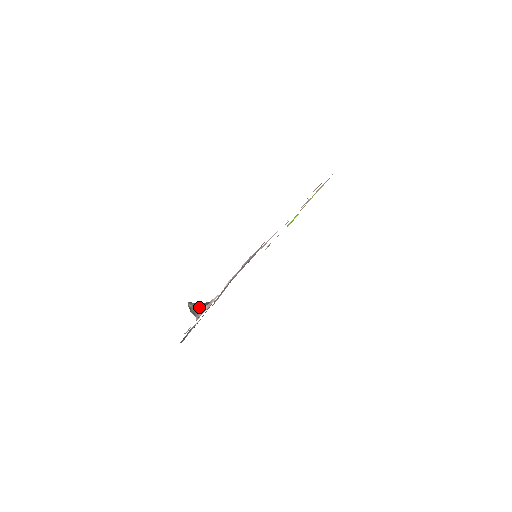
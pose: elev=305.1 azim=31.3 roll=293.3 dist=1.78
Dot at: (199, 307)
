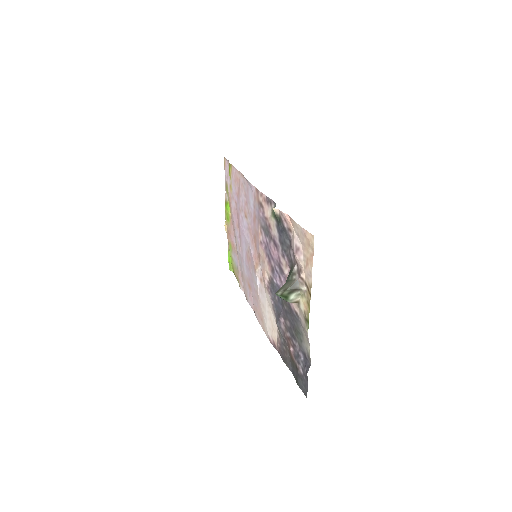
Dot at: (289, 281)
